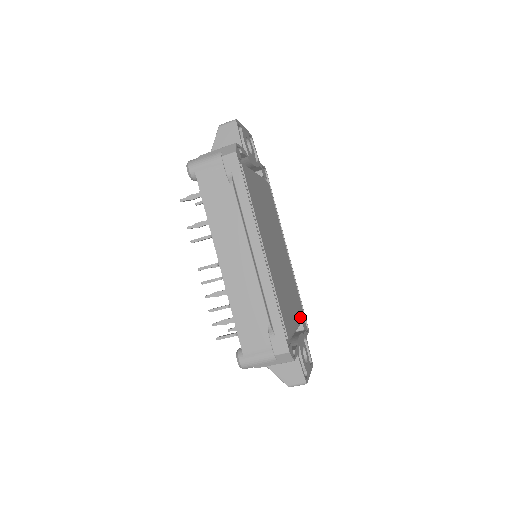
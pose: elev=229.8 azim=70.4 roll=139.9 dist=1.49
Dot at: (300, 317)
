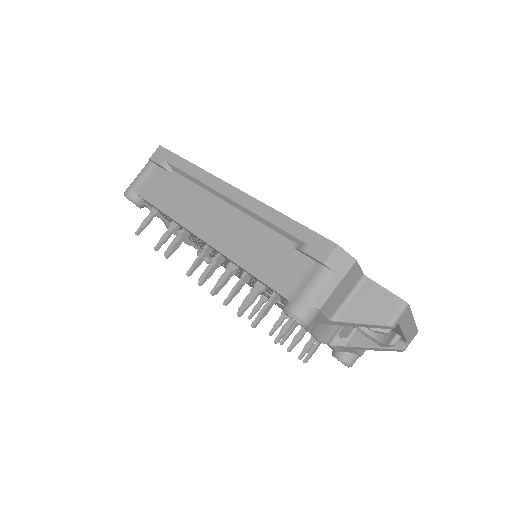
Dot at: occluded
